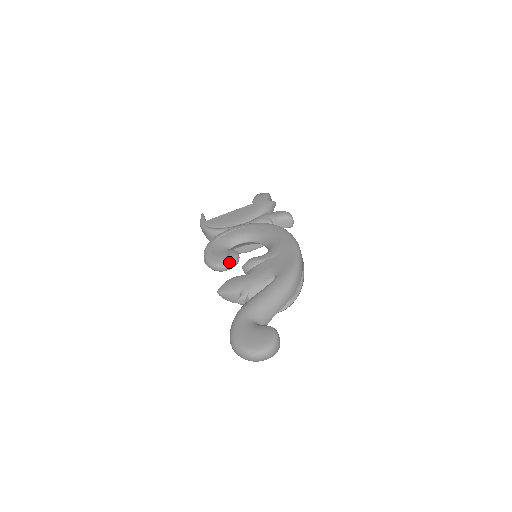
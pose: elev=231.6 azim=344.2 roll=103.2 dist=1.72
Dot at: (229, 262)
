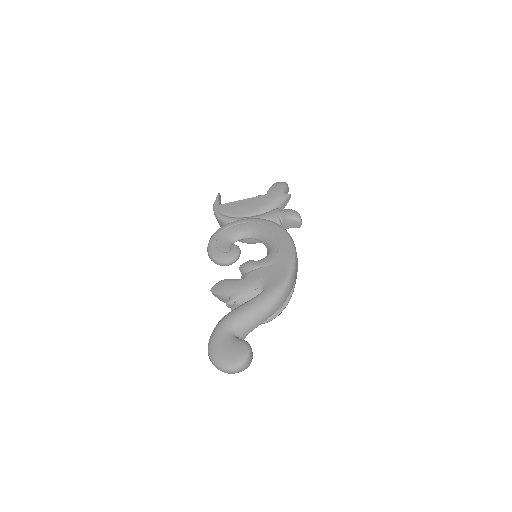
Dot at: (228, 259)
